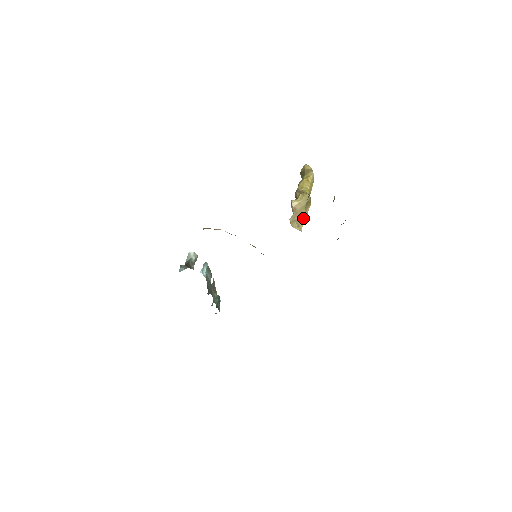
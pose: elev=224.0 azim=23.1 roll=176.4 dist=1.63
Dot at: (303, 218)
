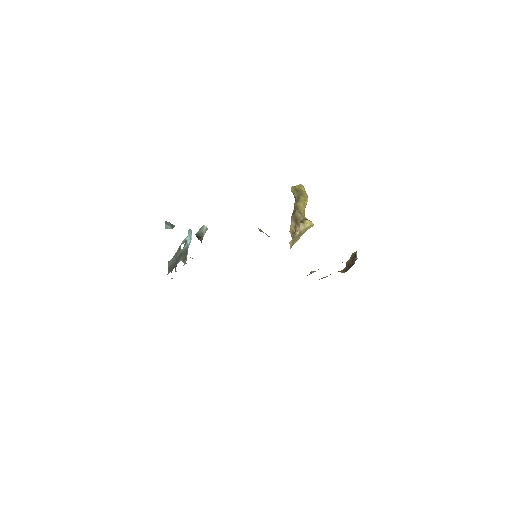
Dot at: (298, 239)
